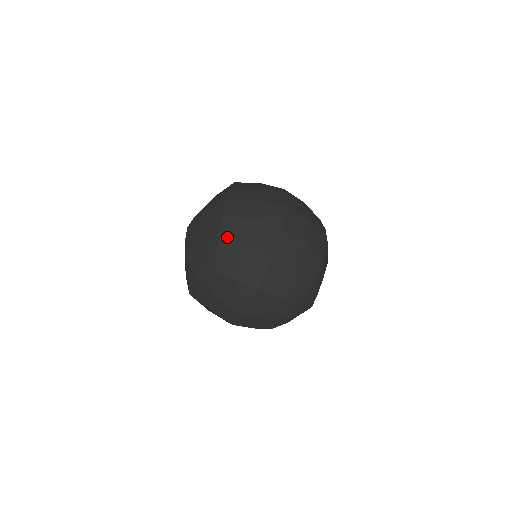
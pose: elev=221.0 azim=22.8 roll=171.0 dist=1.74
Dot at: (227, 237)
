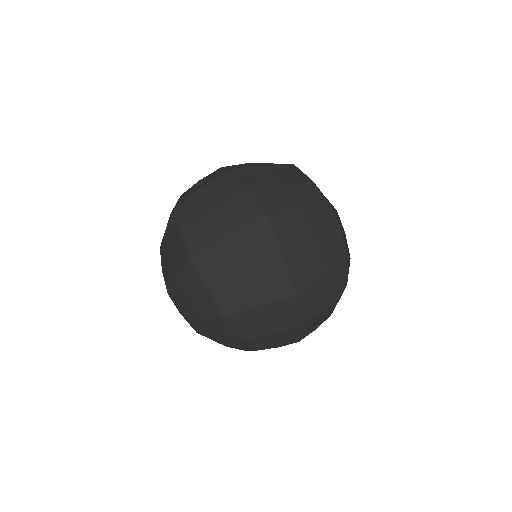
Dot at: (231, 306)
